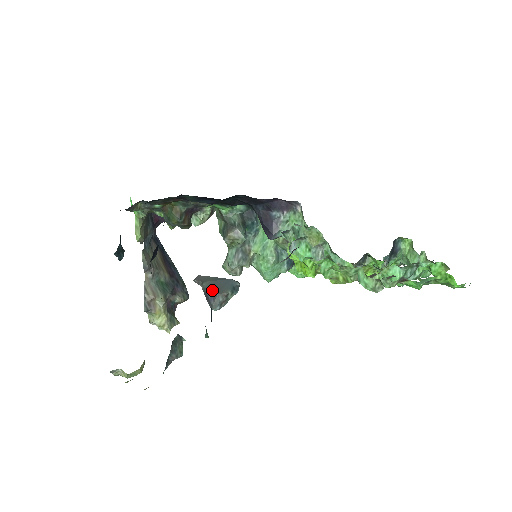
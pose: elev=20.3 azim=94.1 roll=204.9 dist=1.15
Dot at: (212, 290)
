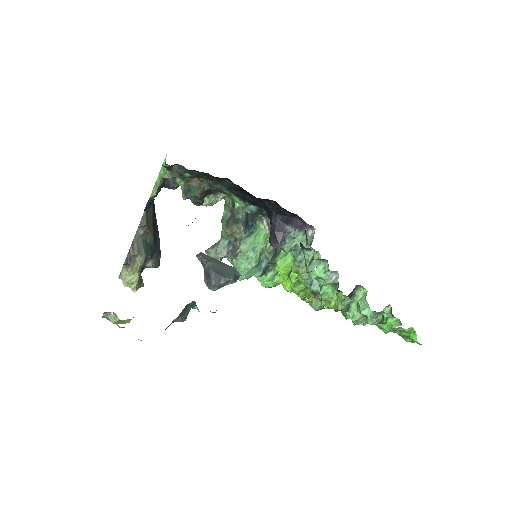
Dot at: (217, 271)
